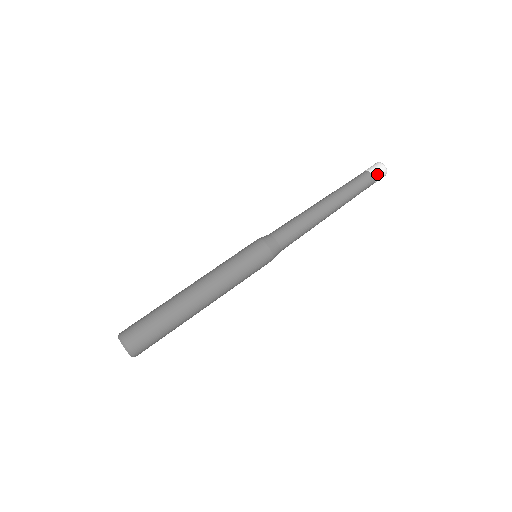
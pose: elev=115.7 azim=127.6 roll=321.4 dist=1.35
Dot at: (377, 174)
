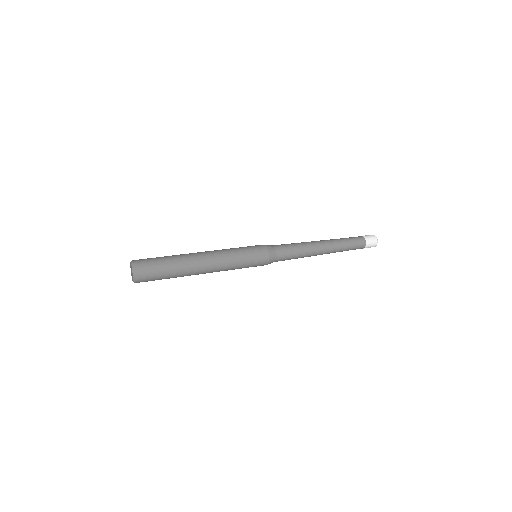
Dot at: (365, 236)
